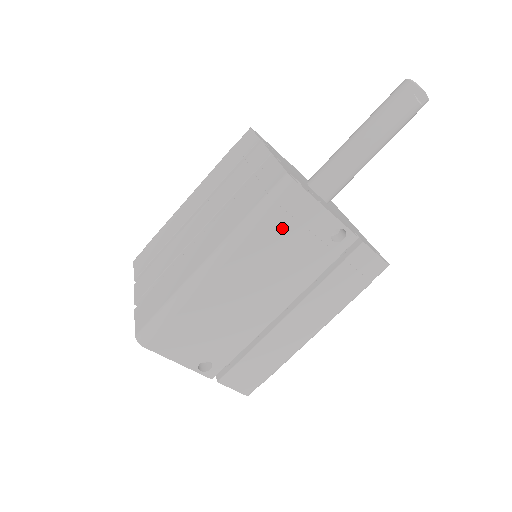
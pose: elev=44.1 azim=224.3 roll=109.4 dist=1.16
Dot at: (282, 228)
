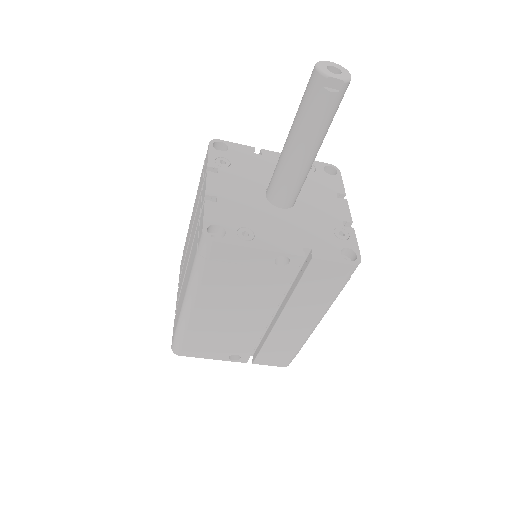
Dot at: (224, 271)
